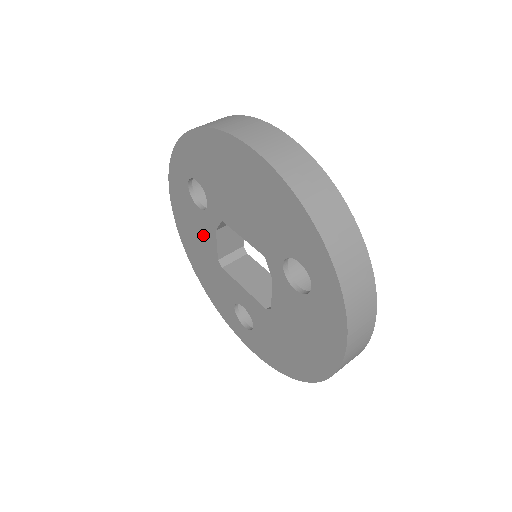
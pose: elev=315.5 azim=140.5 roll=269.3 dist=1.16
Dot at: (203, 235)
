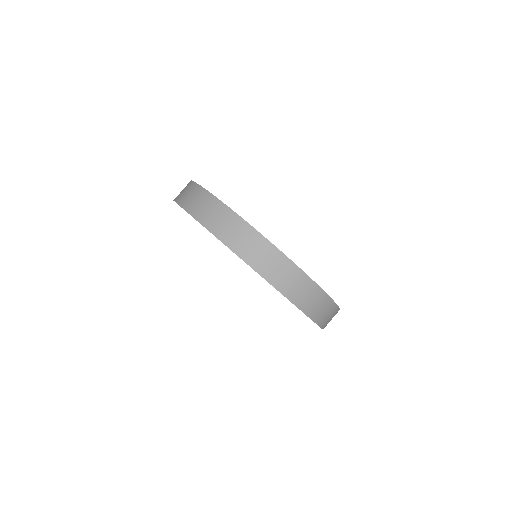
Dot at: occluded
